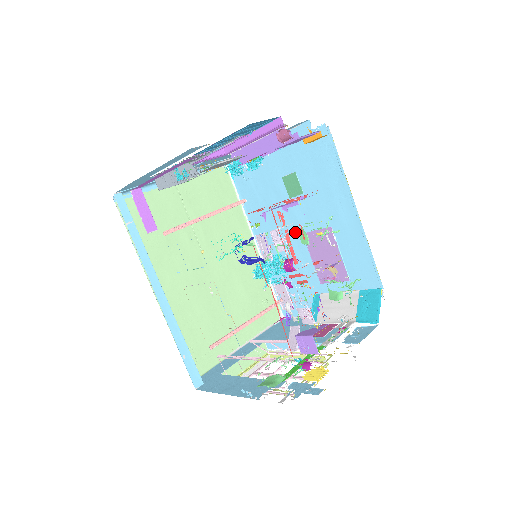
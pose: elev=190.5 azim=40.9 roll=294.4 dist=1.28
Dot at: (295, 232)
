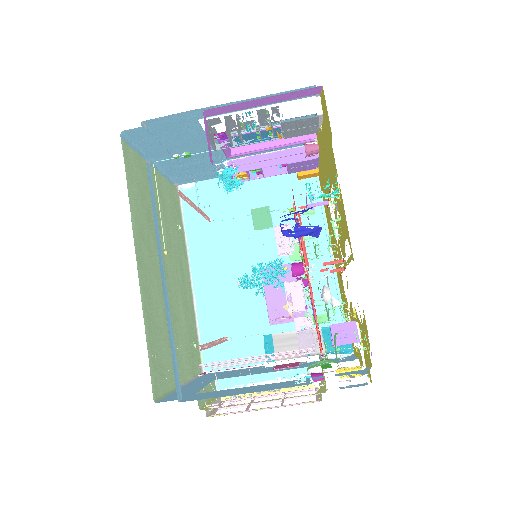
Dot at: (251, 267)
